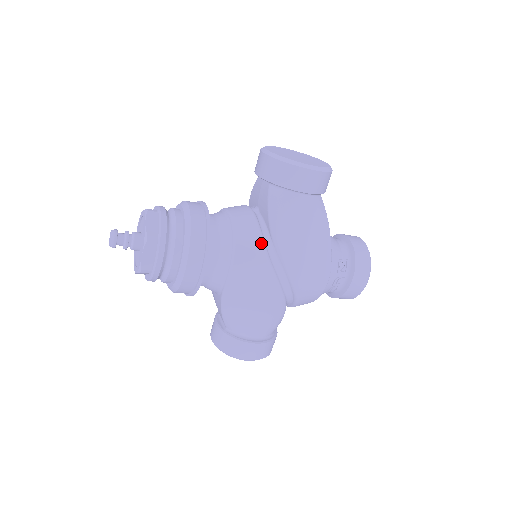
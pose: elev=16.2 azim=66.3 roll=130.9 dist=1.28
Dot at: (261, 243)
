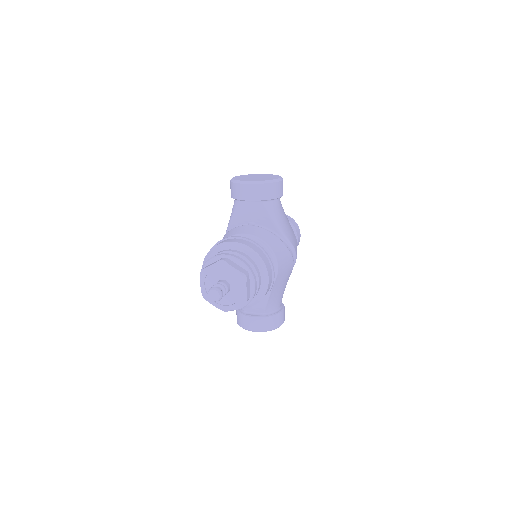
Dot at: (280, 240)
